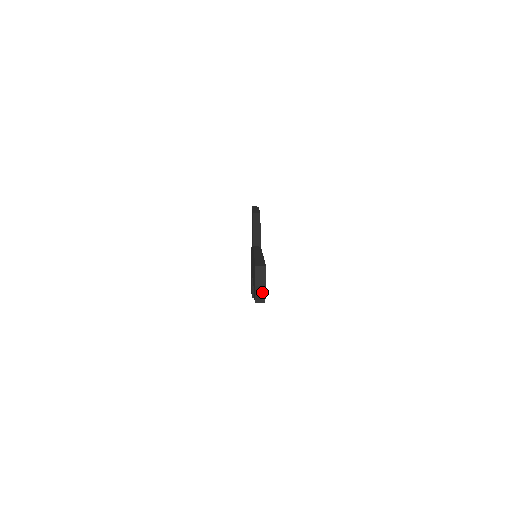
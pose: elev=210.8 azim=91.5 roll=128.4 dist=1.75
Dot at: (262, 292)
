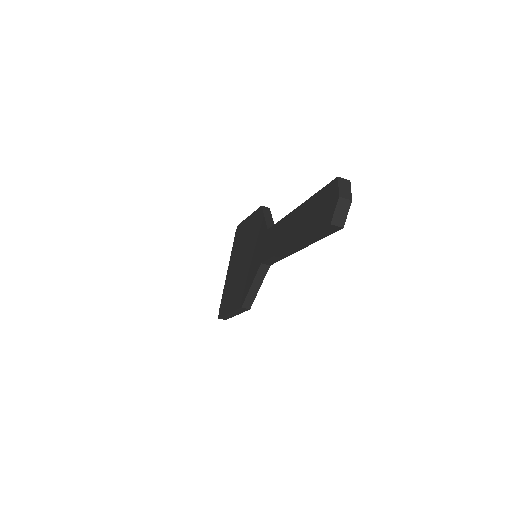
Dot at: (344, 209)
